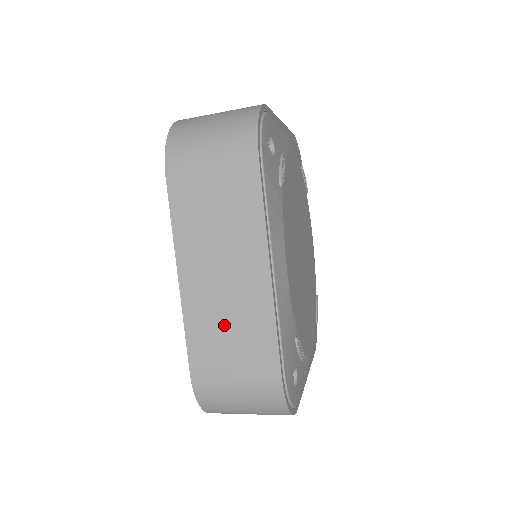
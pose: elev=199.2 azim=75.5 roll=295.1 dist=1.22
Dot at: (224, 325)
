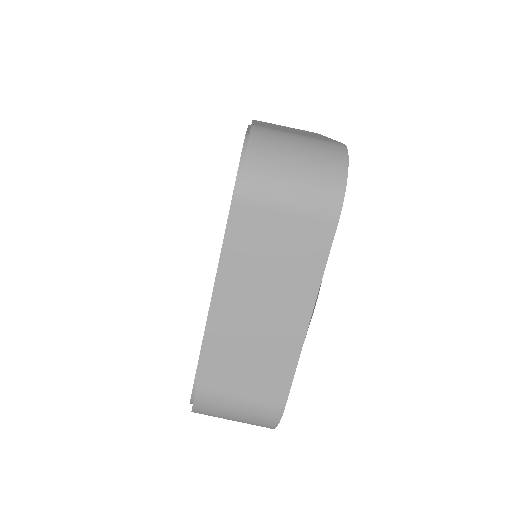
Dot at: occluded
